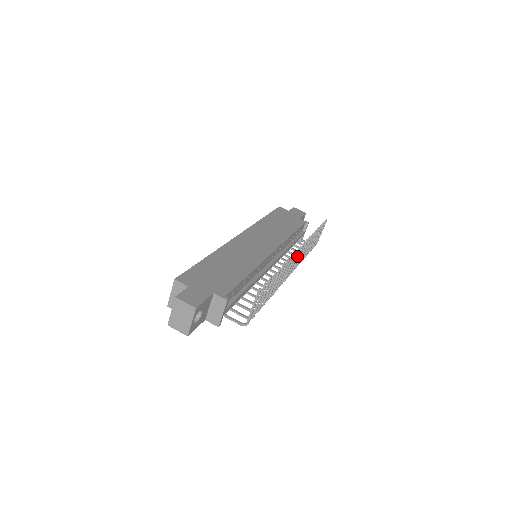
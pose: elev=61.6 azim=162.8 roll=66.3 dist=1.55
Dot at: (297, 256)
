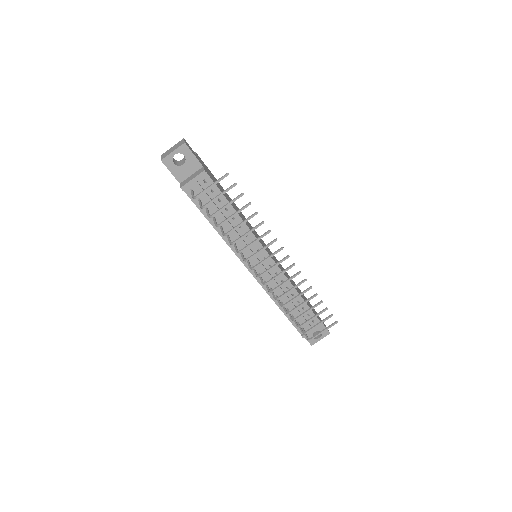
Dot at: (280, 262)
